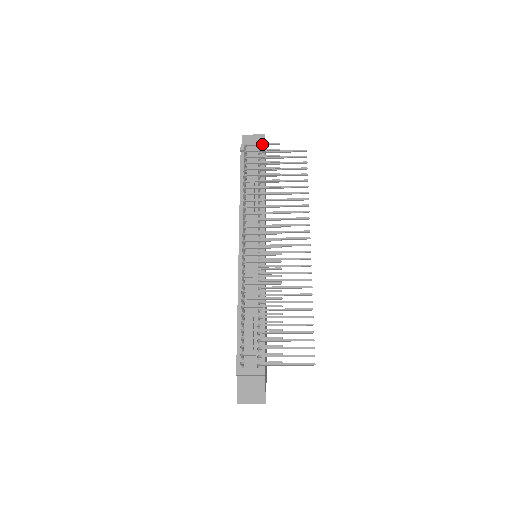
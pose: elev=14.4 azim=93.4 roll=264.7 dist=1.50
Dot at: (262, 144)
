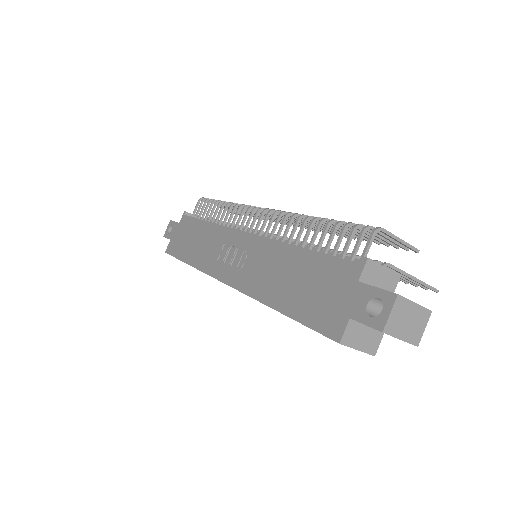
Dot at: occluded
